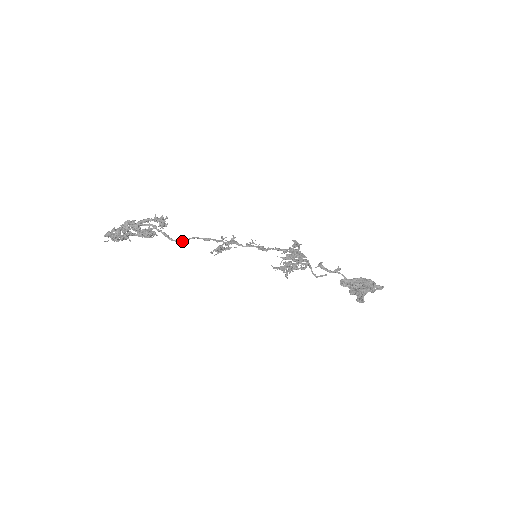
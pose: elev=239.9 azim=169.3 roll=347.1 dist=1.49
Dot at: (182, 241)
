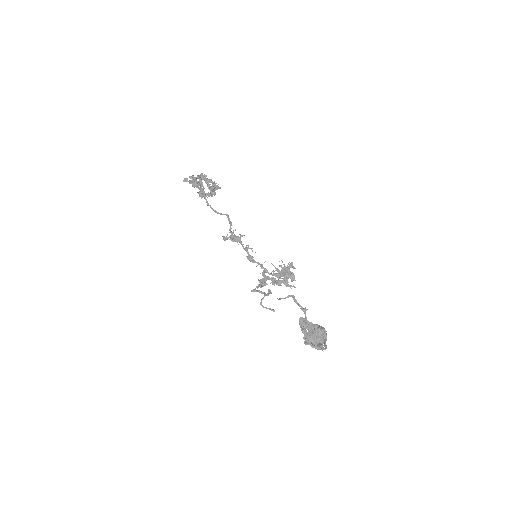
Dot at: (218, 213)
